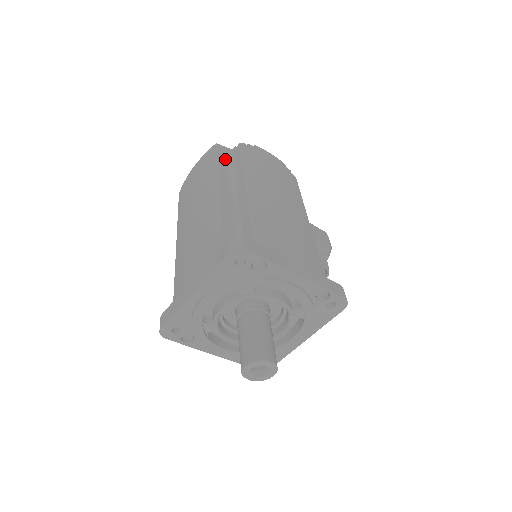
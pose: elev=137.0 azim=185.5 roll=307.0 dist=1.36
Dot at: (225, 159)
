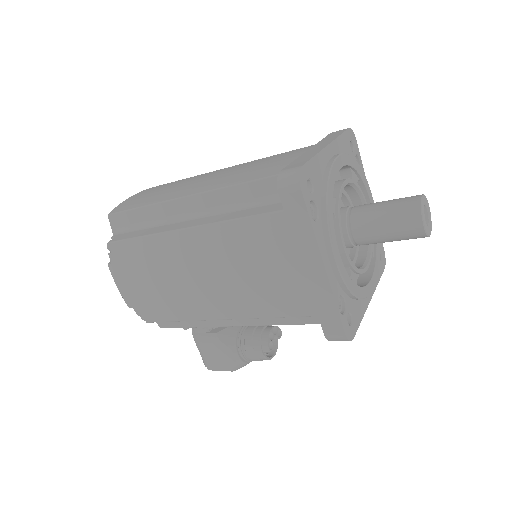
Dot at: occluded
